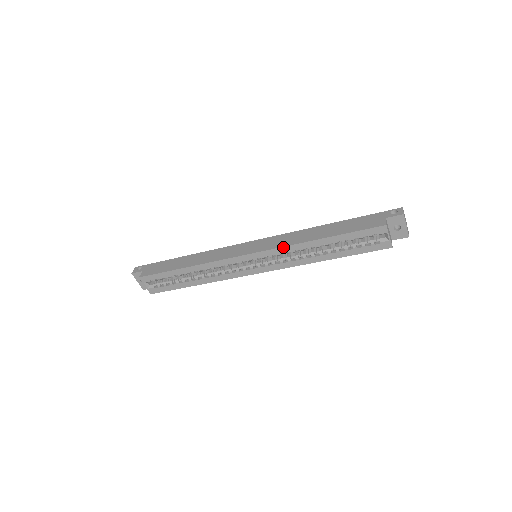
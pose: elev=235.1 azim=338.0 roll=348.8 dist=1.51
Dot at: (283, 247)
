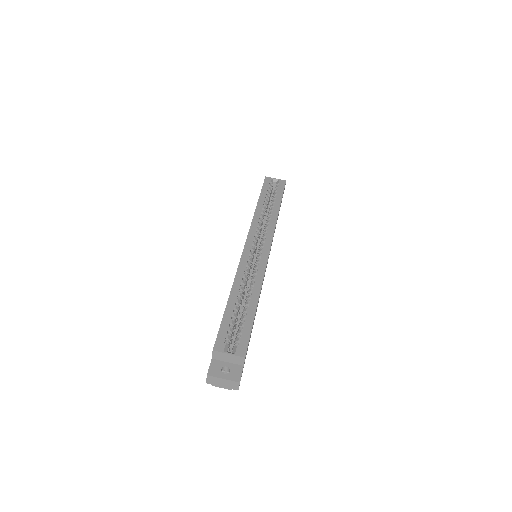
Dot at: (252, 223)
